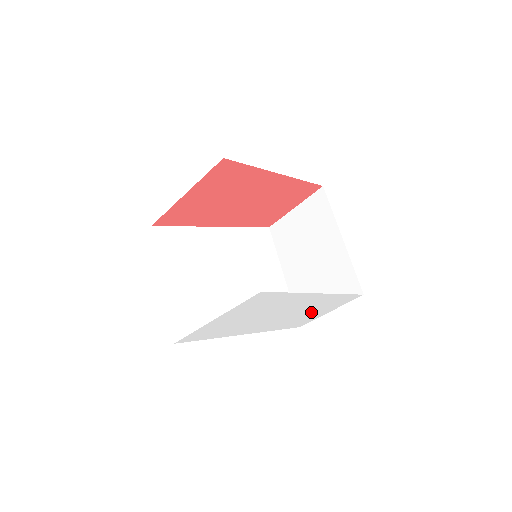
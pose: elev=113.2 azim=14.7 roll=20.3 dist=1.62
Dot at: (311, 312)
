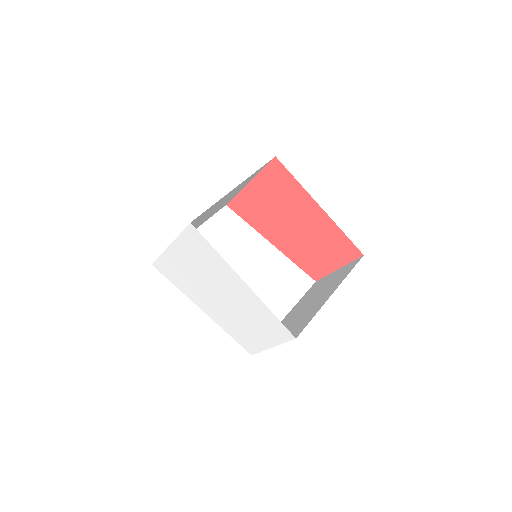
Dot at: (252, 326)
